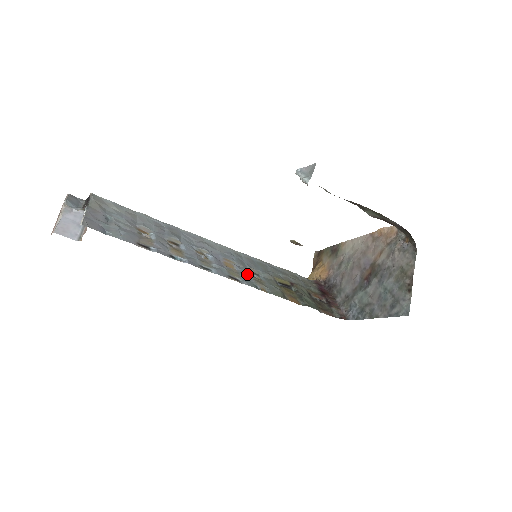
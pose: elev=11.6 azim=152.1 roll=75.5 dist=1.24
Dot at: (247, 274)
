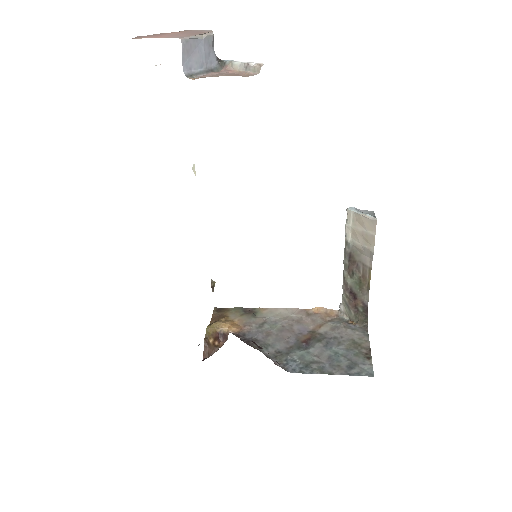
Dot at: occluded
